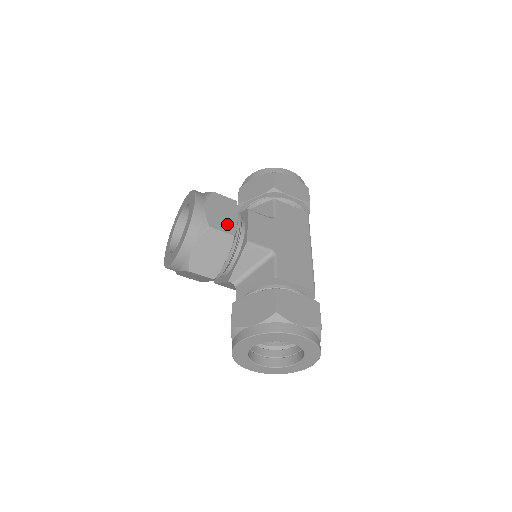
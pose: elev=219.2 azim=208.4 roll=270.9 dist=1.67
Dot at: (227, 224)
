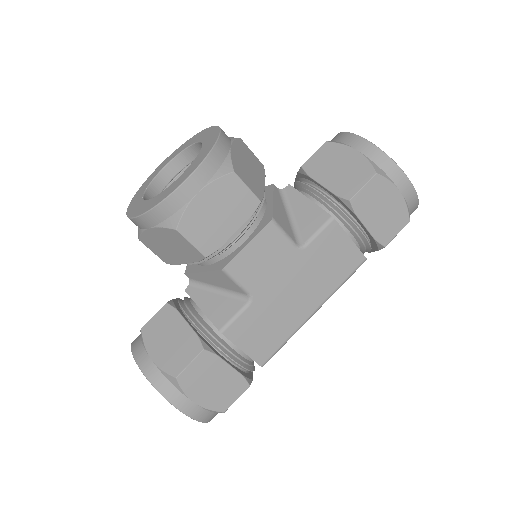
Dot at: (210, 235)
